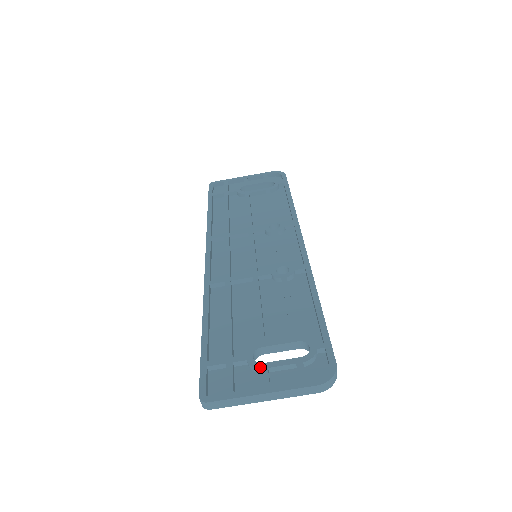
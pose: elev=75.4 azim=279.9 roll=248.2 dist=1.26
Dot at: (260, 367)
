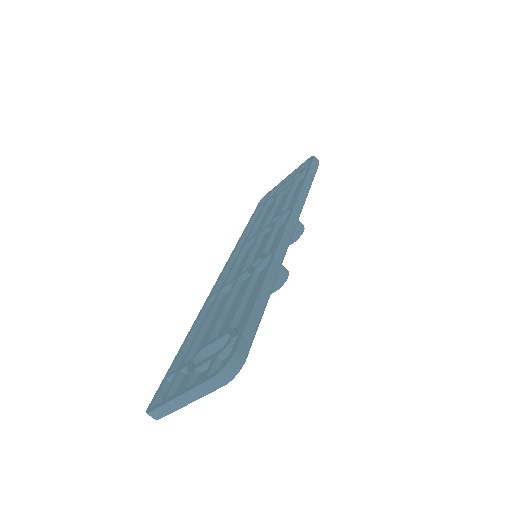
Dot at: (190, 370)
